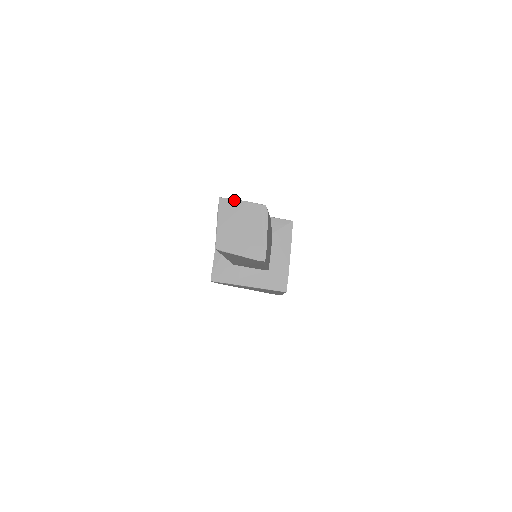
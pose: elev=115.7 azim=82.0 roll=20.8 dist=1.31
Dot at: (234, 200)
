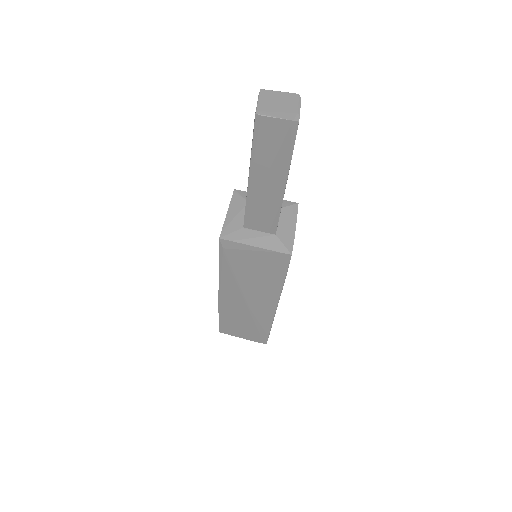
Dot at: (273, 91)
